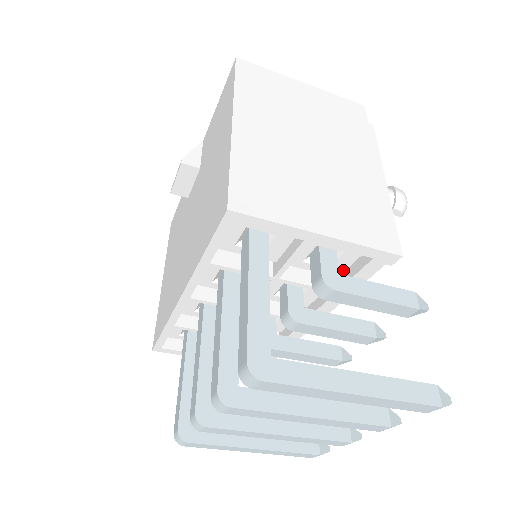
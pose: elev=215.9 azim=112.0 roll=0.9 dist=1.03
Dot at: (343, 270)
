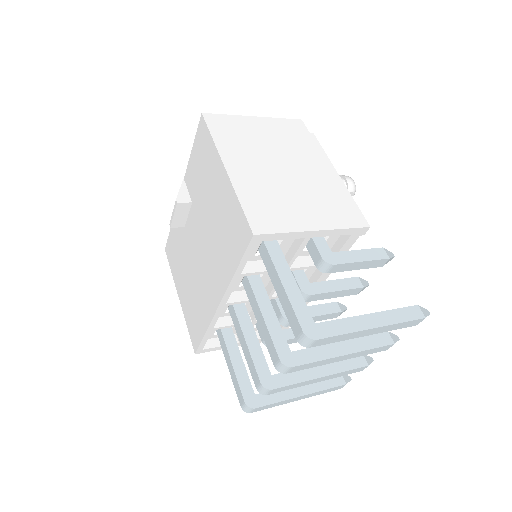
Dot at: (330, 248)
